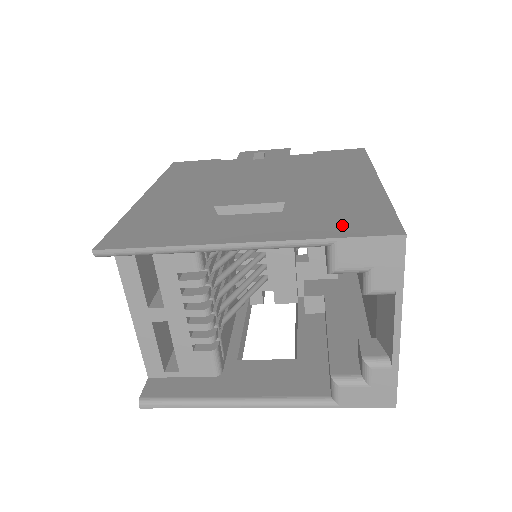
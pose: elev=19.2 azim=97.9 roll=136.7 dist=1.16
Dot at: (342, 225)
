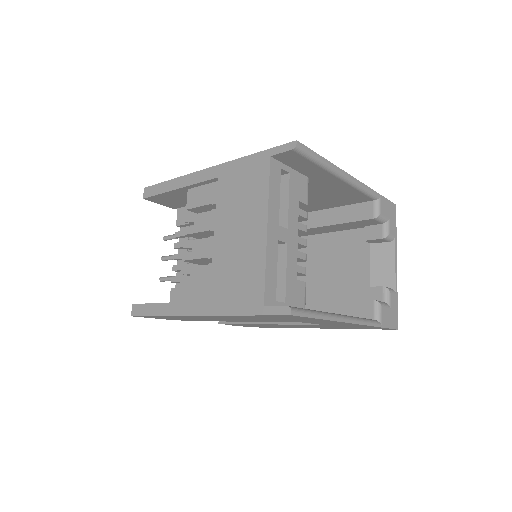
Dot at: occluded
